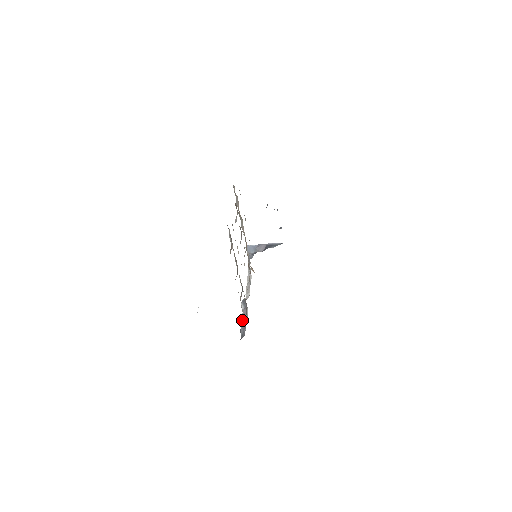
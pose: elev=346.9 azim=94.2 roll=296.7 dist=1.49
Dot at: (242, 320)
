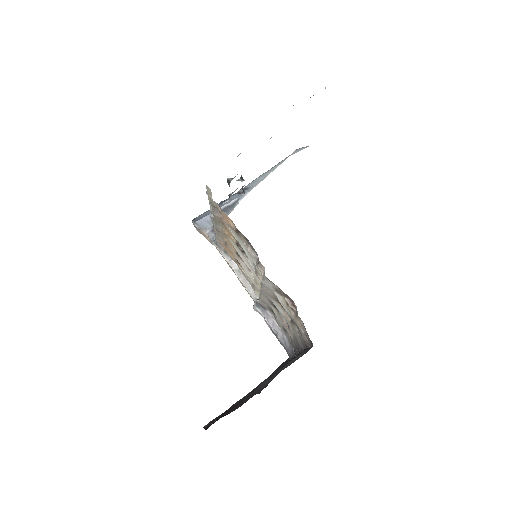
Dot at: (272, 327)
